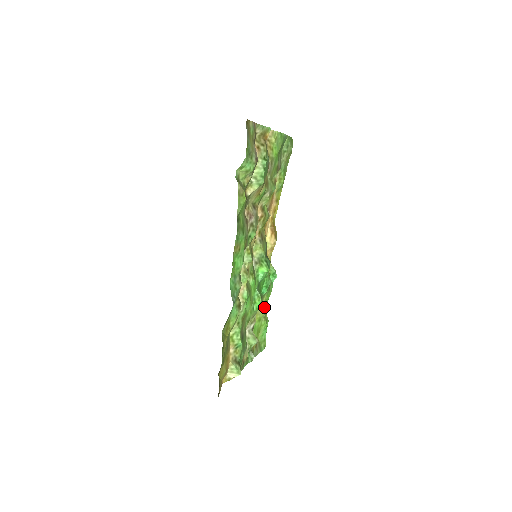
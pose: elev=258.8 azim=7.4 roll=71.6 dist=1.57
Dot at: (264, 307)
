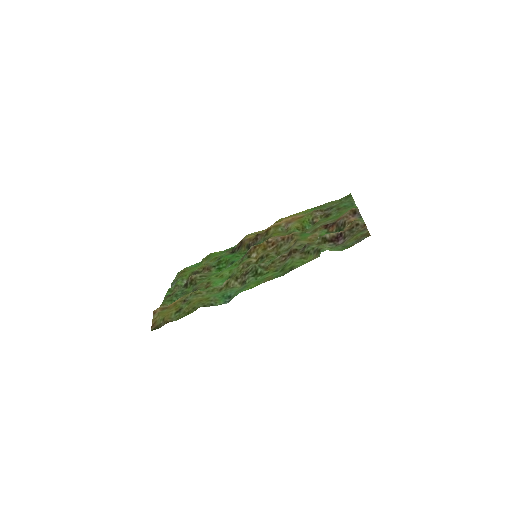
Dot at: (211, 259)
